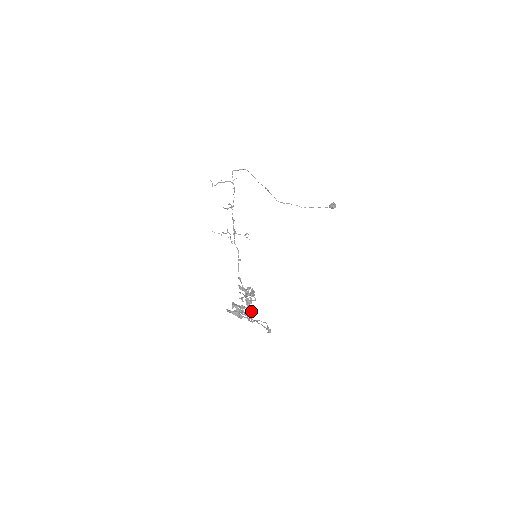
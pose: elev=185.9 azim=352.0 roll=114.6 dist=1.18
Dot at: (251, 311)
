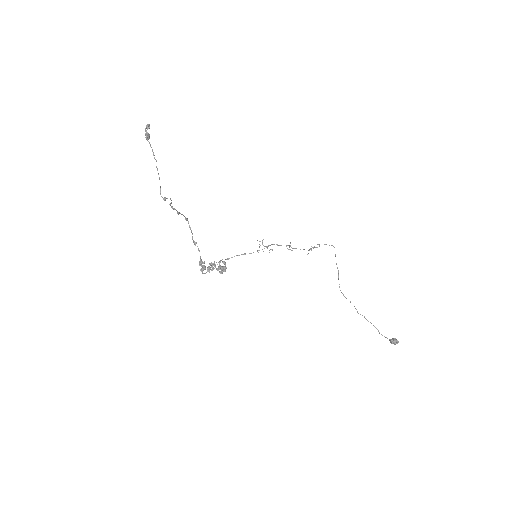
Dot at: (201, 261)
